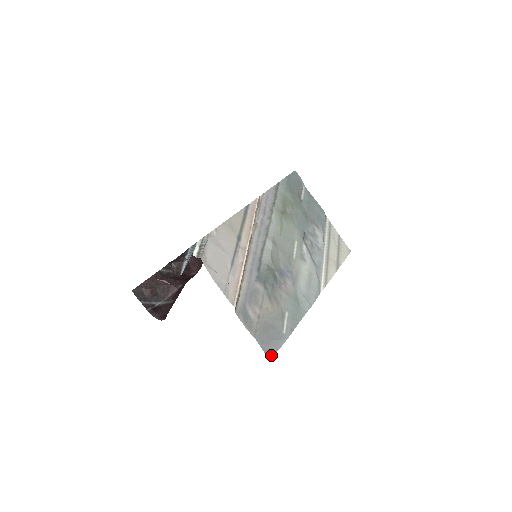
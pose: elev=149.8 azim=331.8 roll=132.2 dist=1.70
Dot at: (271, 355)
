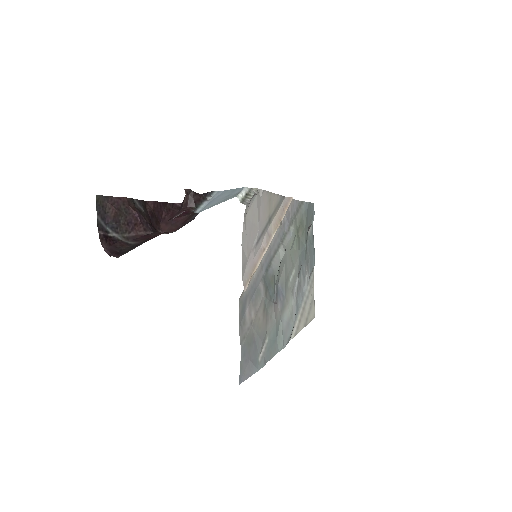
Dot at: (242, 378)
